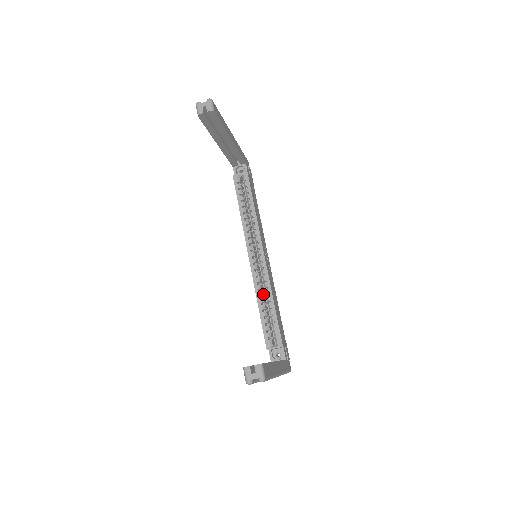
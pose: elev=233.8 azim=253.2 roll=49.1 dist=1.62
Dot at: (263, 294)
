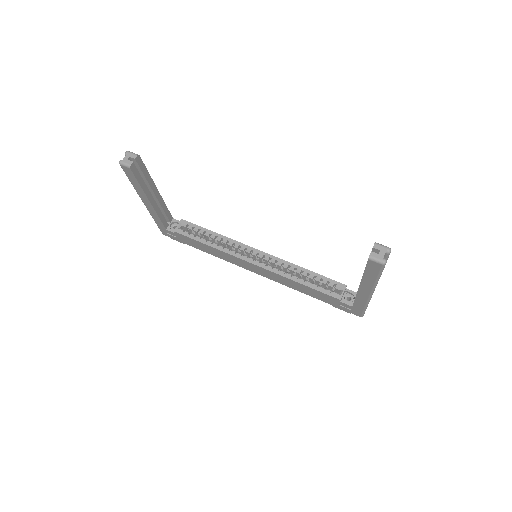
Dot at: occluded
